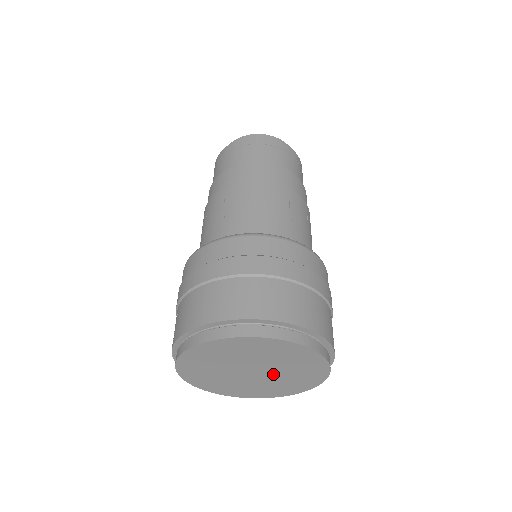
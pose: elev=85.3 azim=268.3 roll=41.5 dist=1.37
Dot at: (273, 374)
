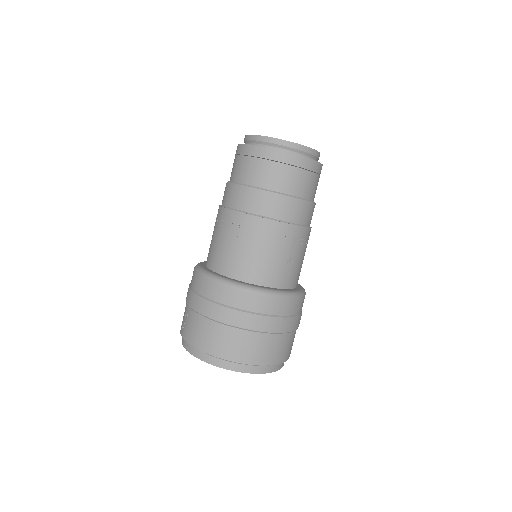
Dot at: occluded
